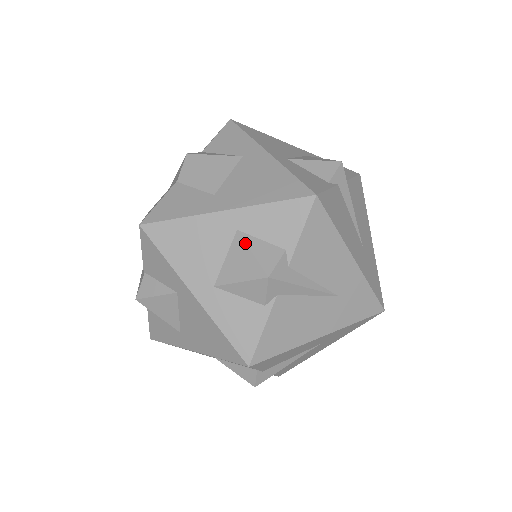
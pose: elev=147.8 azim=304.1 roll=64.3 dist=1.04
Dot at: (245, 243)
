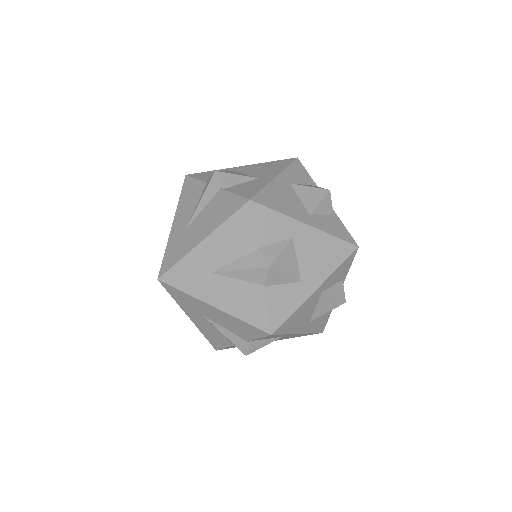
Dot at: (329, 295)
